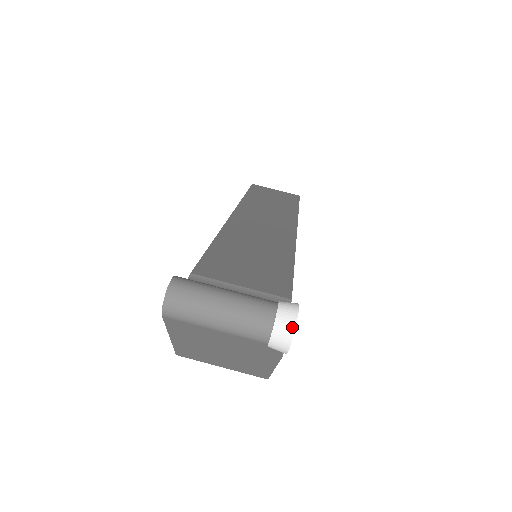
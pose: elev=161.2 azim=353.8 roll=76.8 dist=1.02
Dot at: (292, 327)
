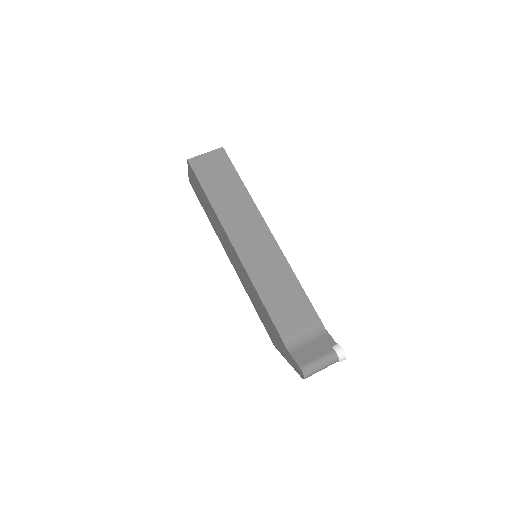
Dot at: (345, 358)
